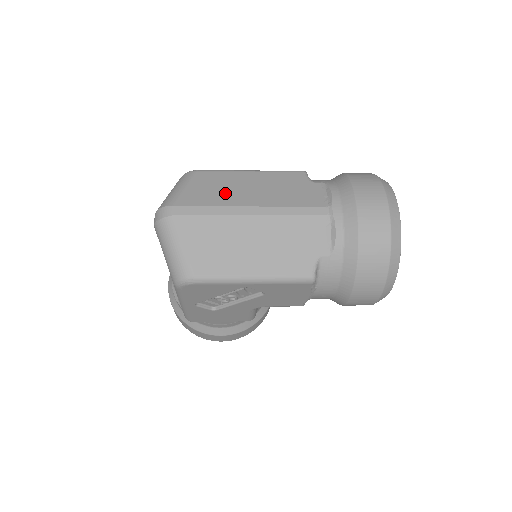
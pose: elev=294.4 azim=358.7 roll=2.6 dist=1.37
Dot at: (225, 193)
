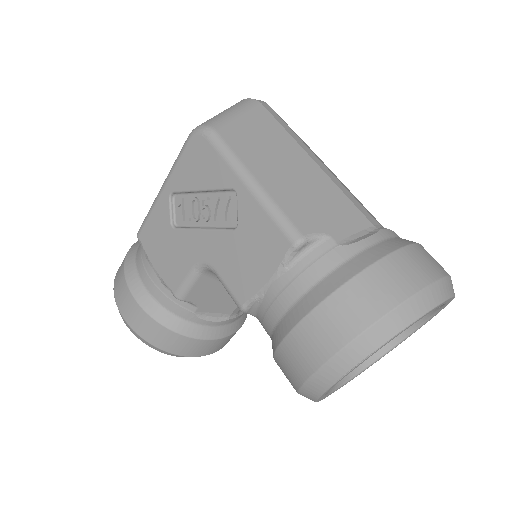
Dot at: occluded
